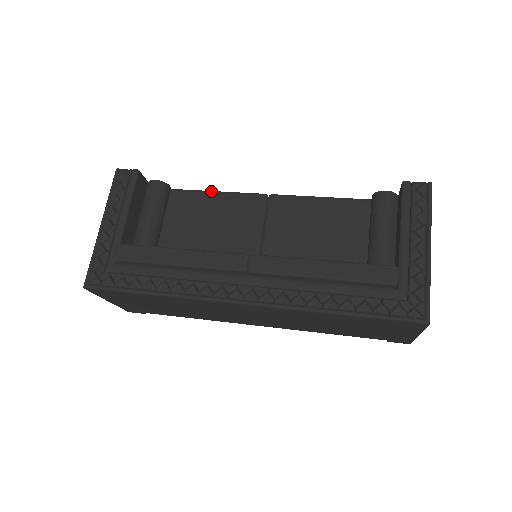
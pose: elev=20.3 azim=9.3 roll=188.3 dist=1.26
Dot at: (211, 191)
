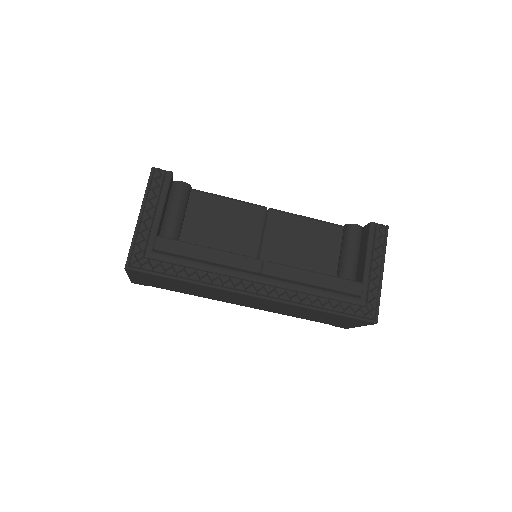
Dot at: (223, 196)
